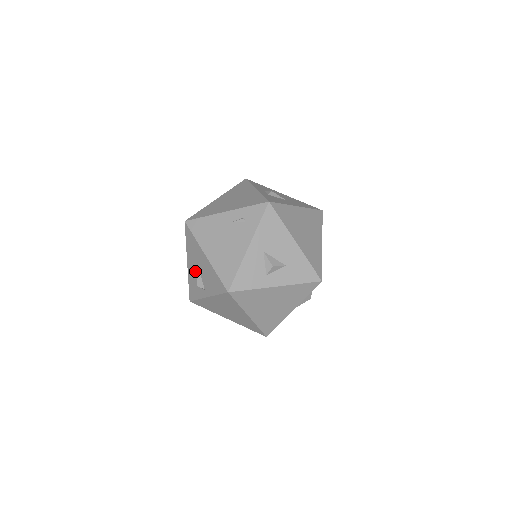
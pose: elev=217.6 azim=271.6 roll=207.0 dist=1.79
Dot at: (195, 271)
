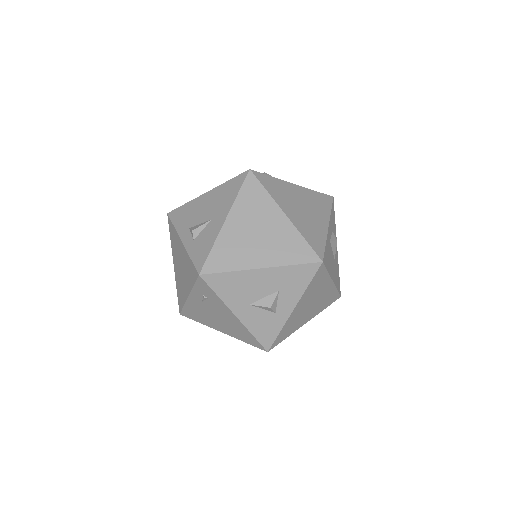
Dot at: occluded
